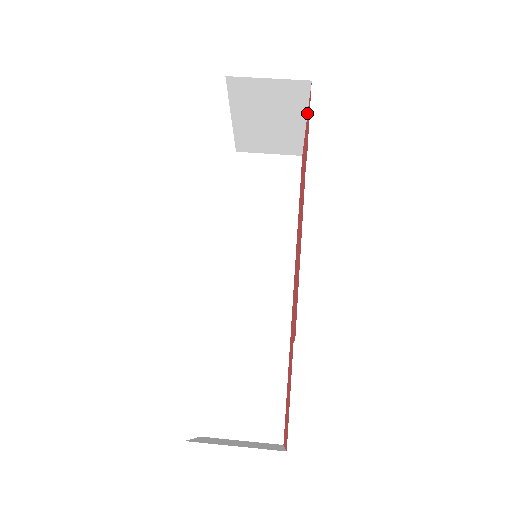
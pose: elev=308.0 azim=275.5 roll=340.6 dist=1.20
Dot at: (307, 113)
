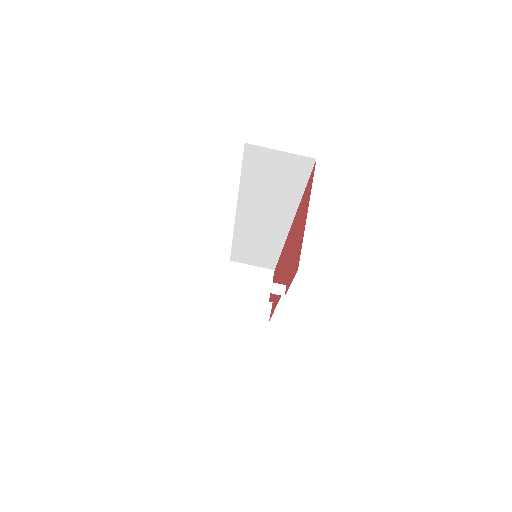
Dot at: occluded
